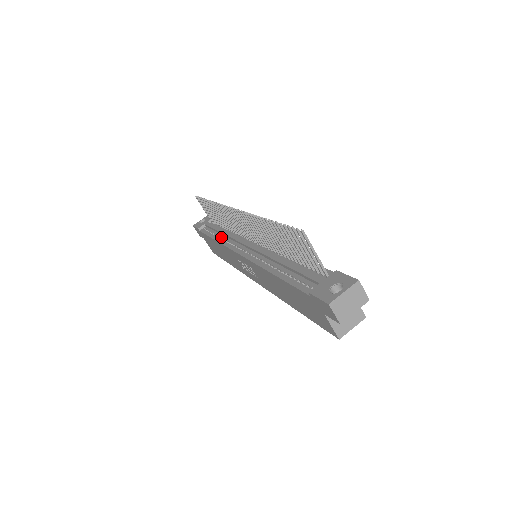
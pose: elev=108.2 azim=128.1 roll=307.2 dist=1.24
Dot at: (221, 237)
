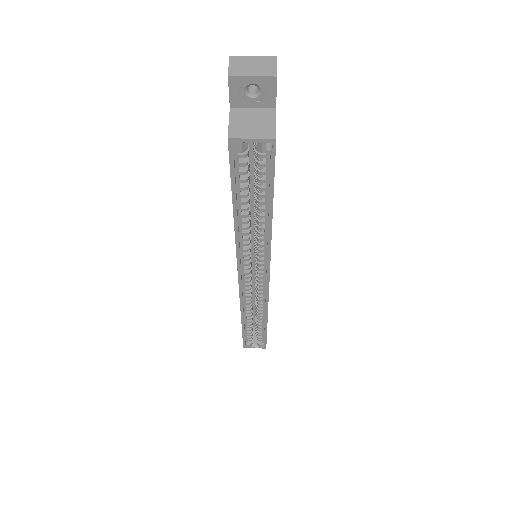
Dot at: occluded
